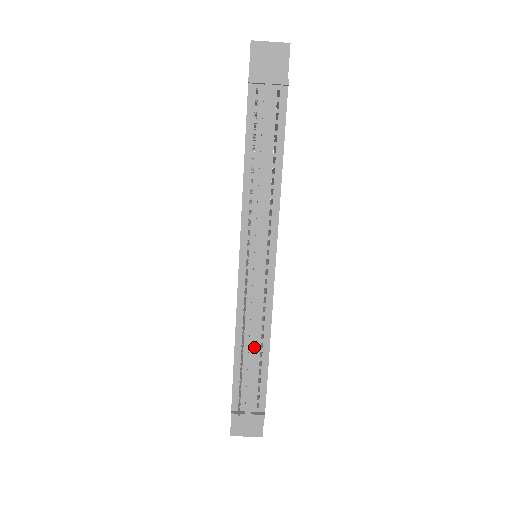
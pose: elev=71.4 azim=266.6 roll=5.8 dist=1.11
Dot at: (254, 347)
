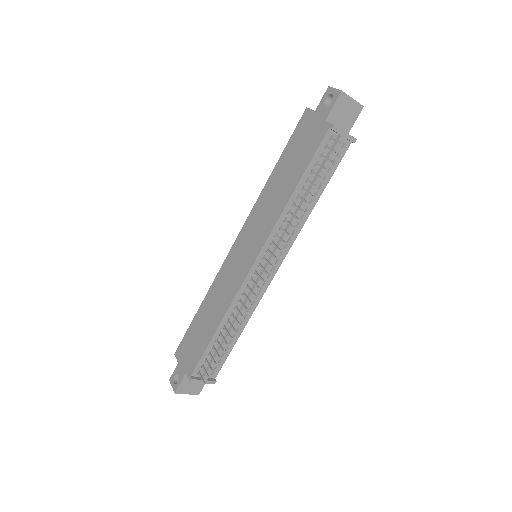
Dot at: (234, 331)
